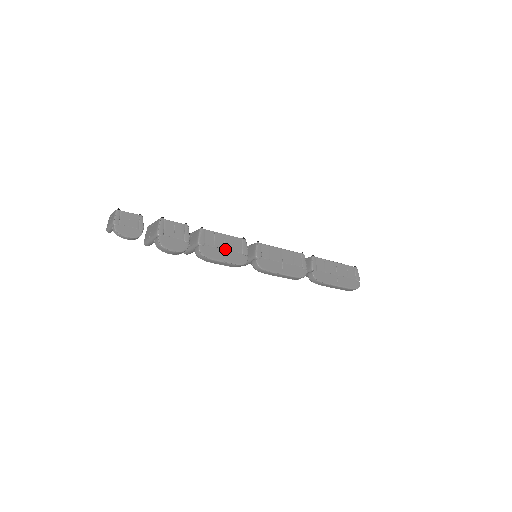
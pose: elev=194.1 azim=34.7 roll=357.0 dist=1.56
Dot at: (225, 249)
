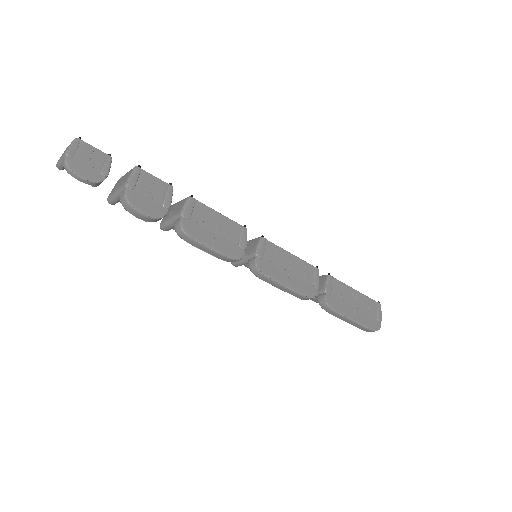
Dot at: (217, 232)
